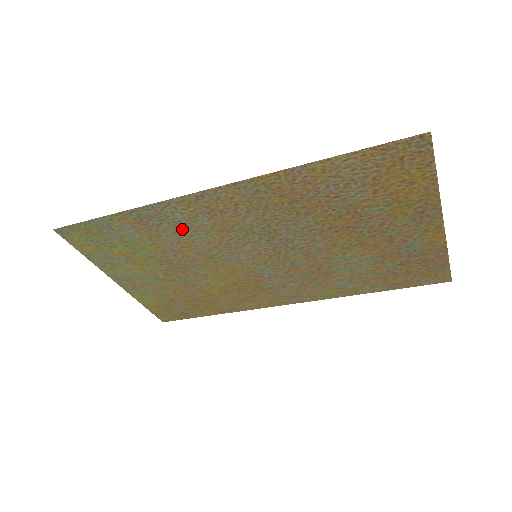
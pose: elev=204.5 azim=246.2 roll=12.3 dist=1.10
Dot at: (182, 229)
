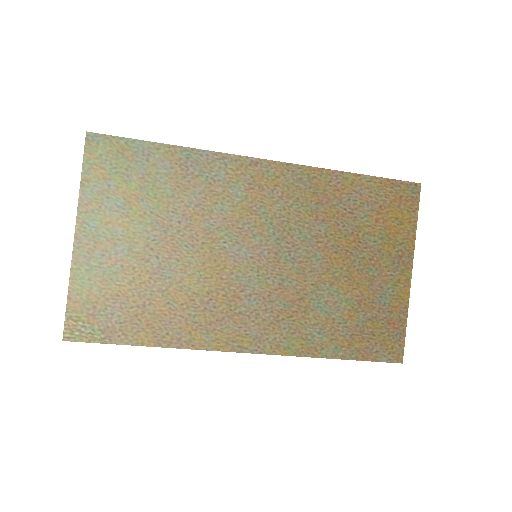
Dot at: (213, 191)
